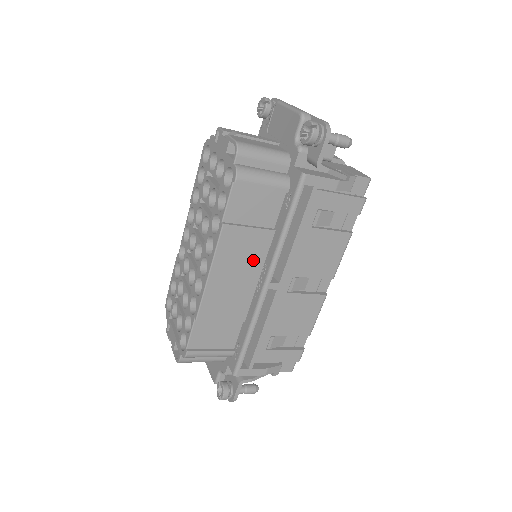
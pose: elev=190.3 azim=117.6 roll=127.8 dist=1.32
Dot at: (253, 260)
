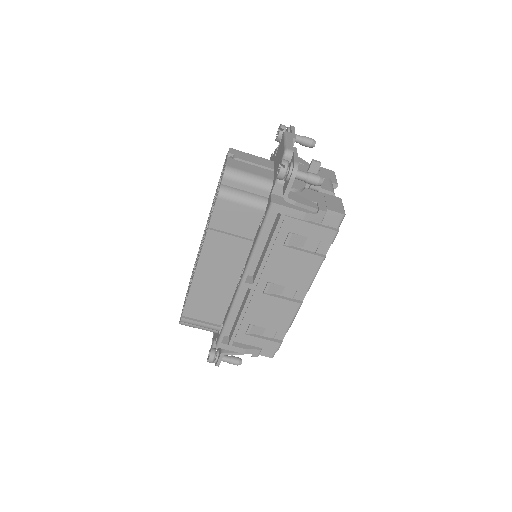
Dot at: (235, 261)
